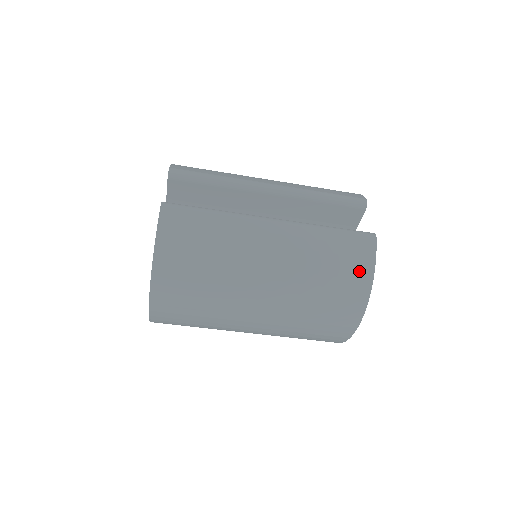
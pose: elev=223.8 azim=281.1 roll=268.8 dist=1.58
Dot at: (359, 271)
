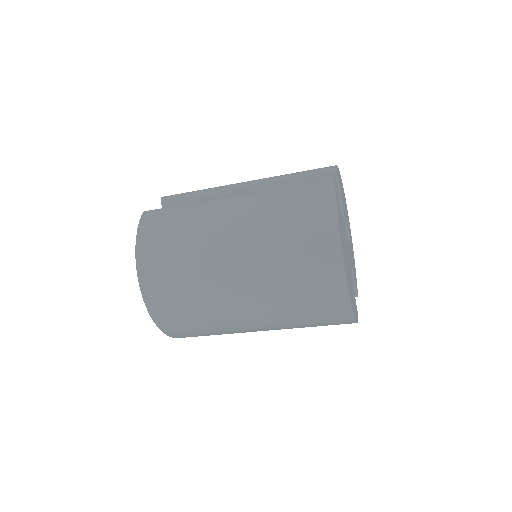
Dot at: (320, 211)
